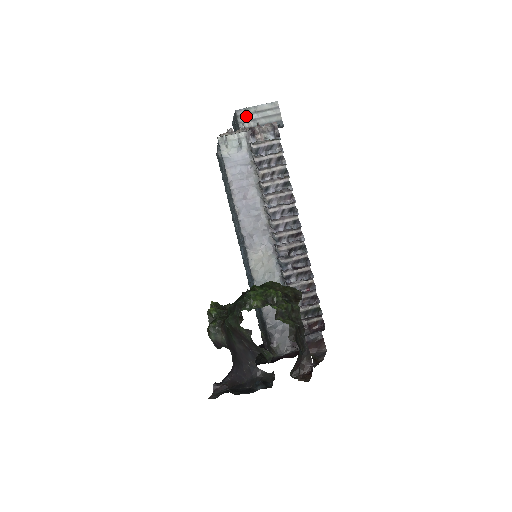
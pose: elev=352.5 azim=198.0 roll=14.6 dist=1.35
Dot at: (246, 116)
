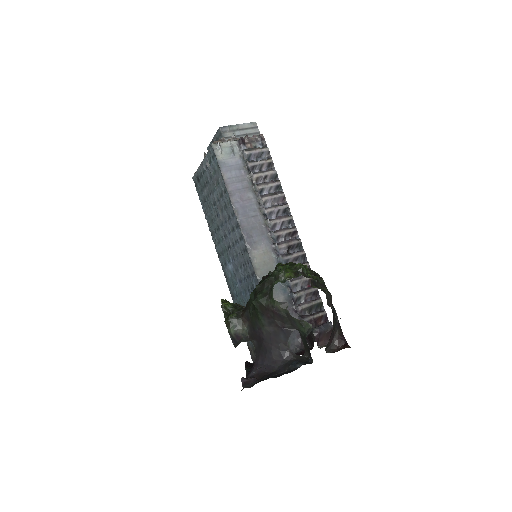
Dot at: (230, 133)
